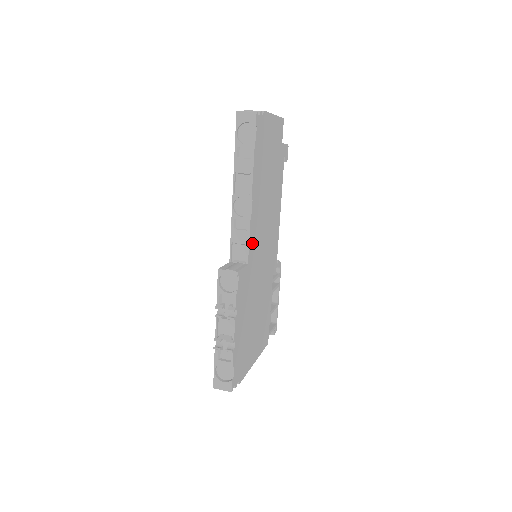
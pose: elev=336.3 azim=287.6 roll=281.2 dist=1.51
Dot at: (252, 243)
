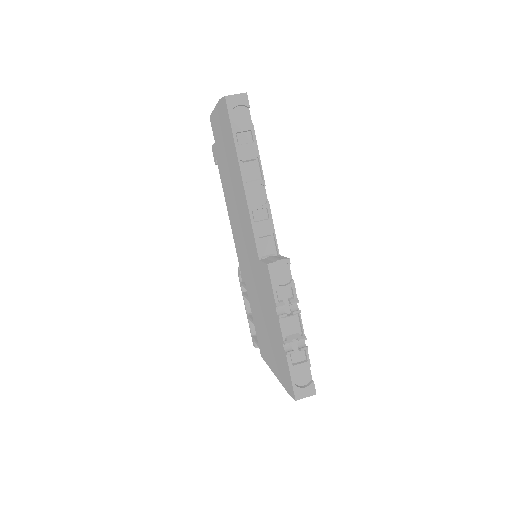
Dot at: occluded
